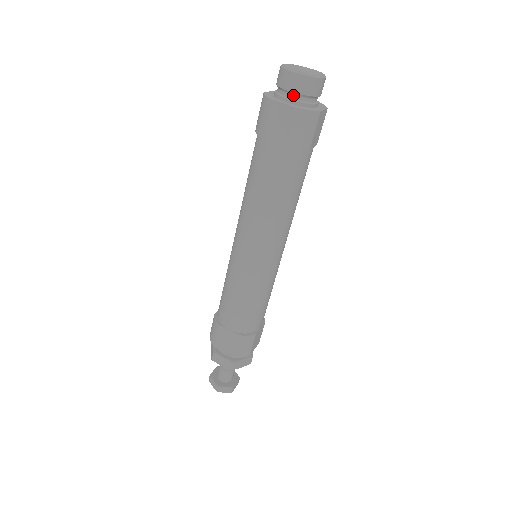
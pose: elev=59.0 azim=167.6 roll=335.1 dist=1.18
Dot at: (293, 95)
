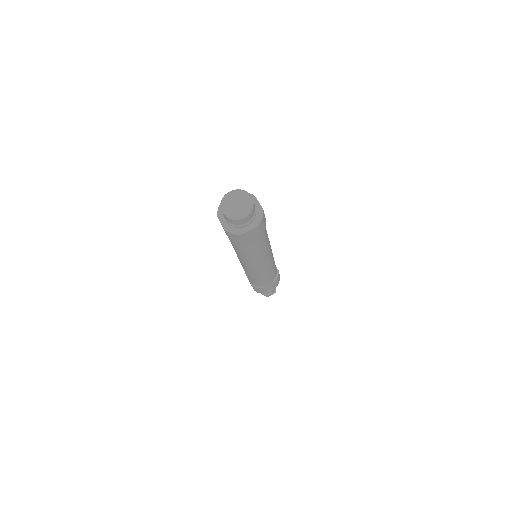
Dot at: occluded
